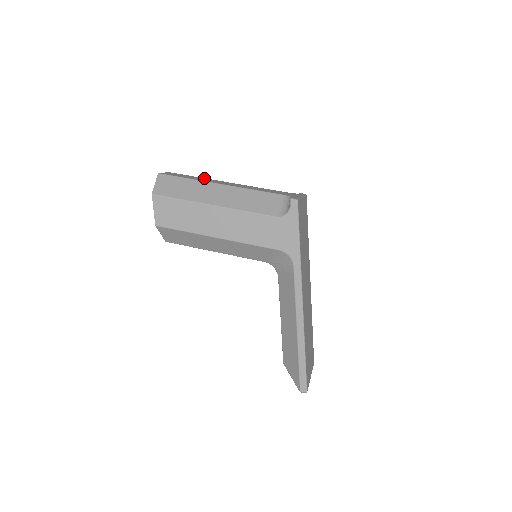
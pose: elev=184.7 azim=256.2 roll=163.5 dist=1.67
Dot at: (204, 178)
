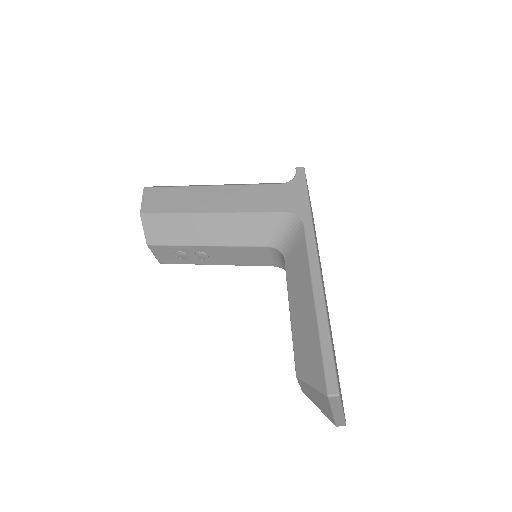
Dot at: occluded
